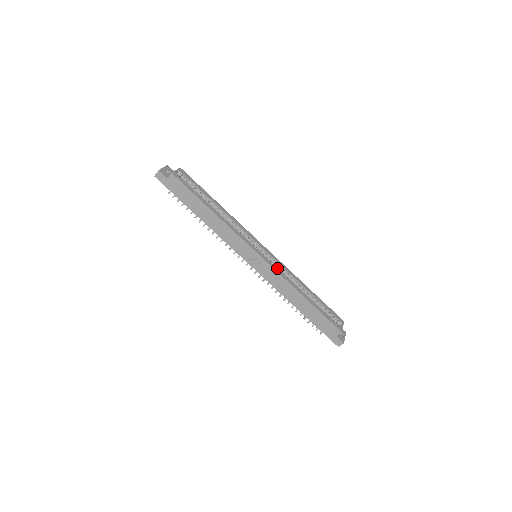
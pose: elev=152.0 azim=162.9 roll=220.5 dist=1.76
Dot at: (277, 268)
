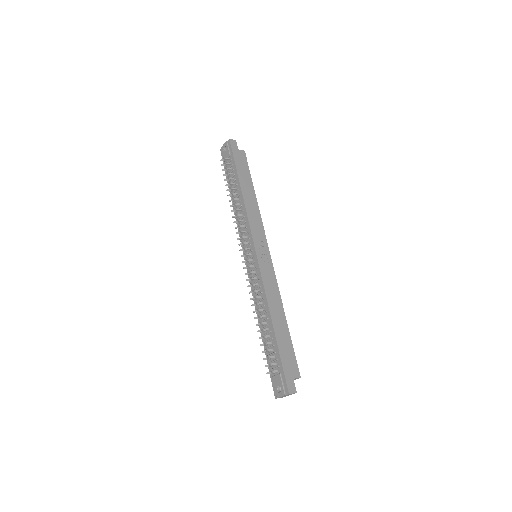
Dot at: occluded
